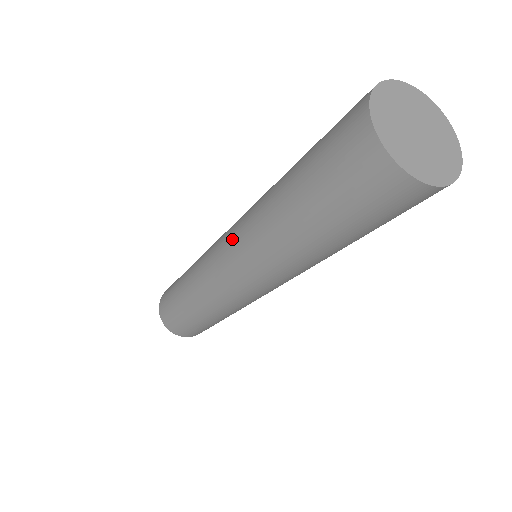
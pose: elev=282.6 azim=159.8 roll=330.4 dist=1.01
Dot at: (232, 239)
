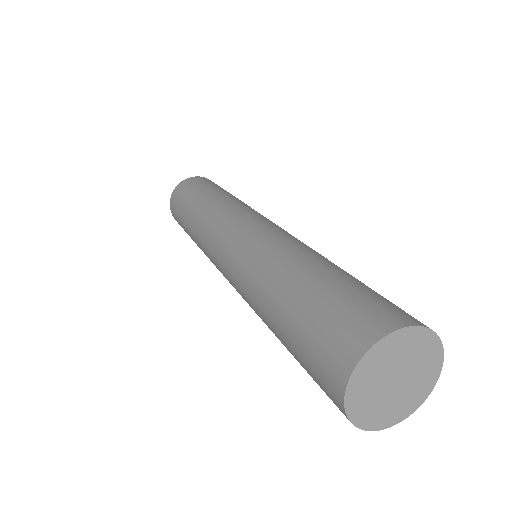
Dot at: (231, 280)
